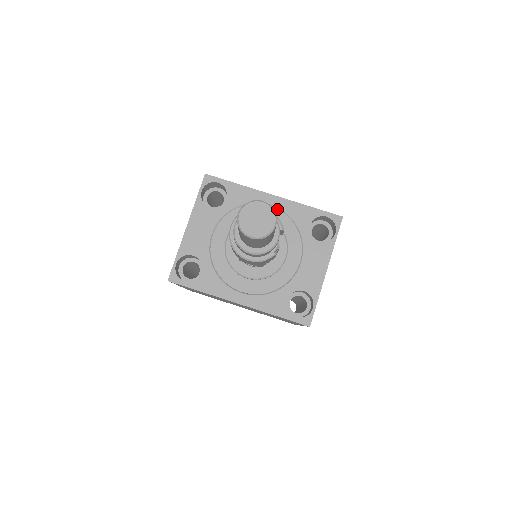
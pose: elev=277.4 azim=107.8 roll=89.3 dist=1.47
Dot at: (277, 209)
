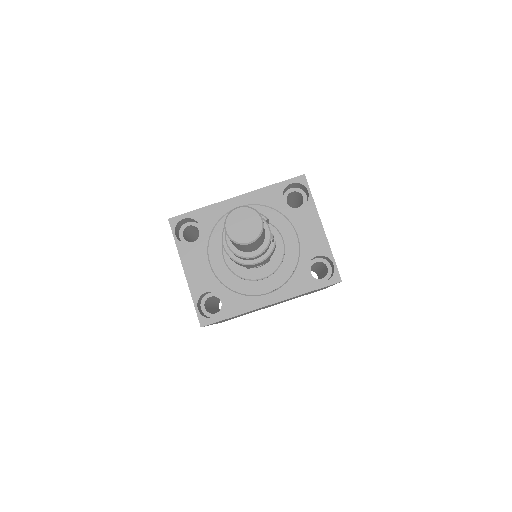
Dot at: occluded
